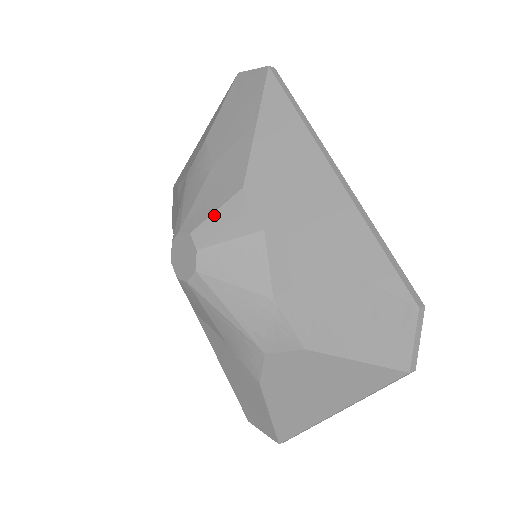
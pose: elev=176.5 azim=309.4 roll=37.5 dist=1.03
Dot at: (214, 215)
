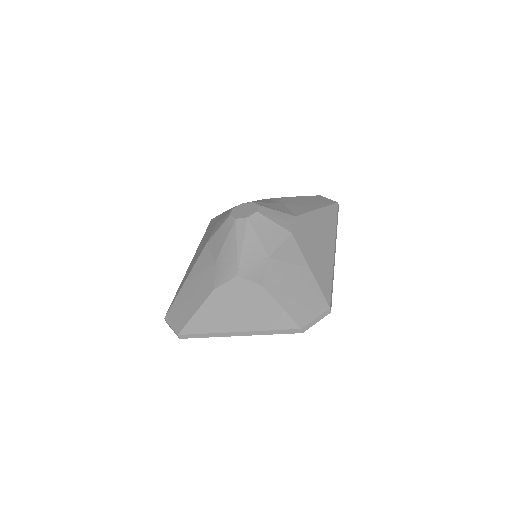
Dot at: (275, 211)
